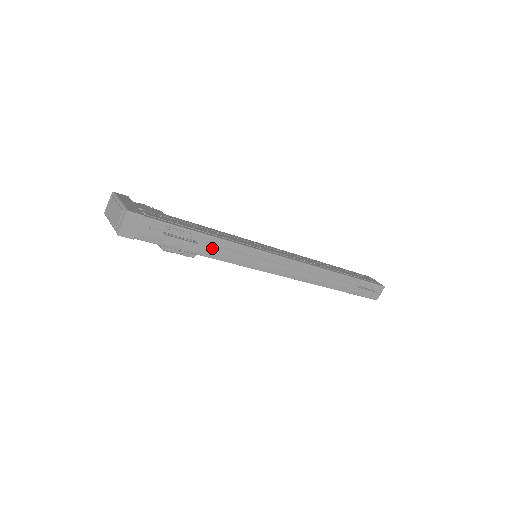
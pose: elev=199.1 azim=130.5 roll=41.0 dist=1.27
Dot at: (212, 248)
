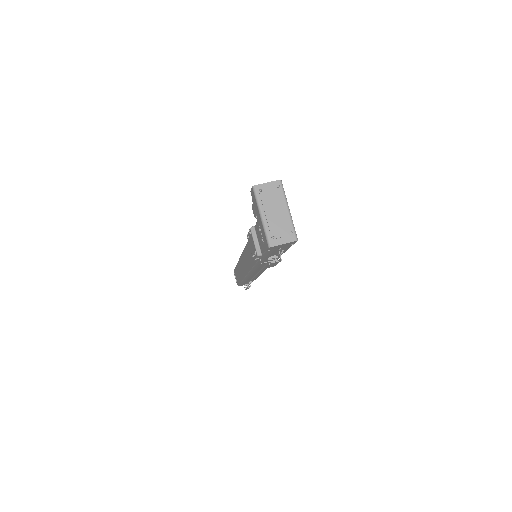
Dot at: (267, 260)
